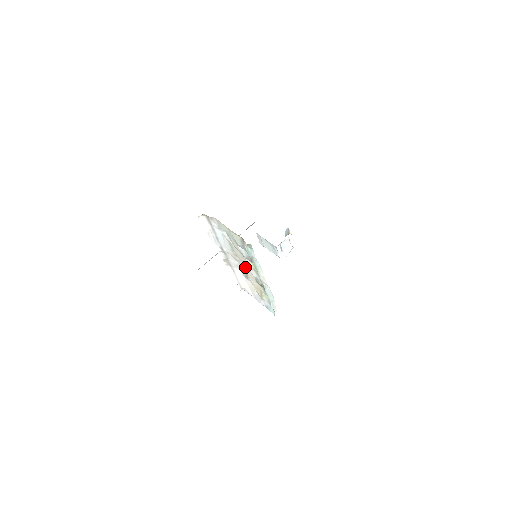
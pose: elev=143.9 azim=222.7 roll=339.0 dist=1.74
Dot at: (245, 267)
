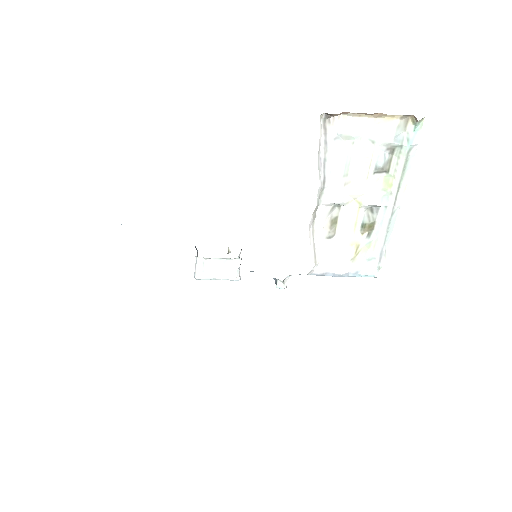
Dot at: (347, 207)
